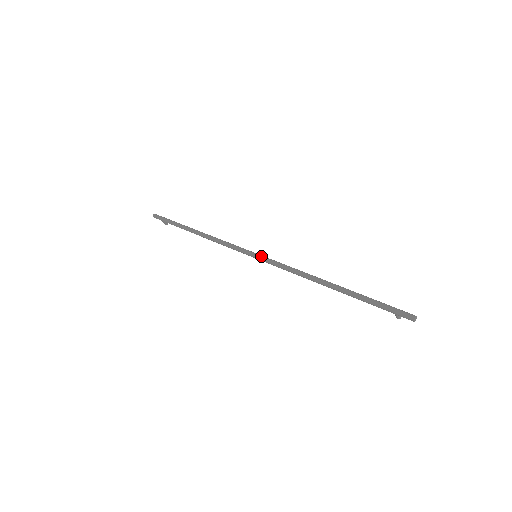
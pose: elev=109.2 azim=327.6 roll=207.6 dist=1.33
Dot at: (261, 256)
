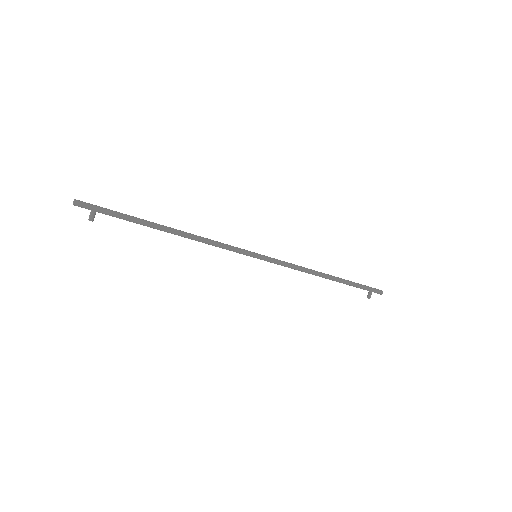
Dot at: (264, 255)
